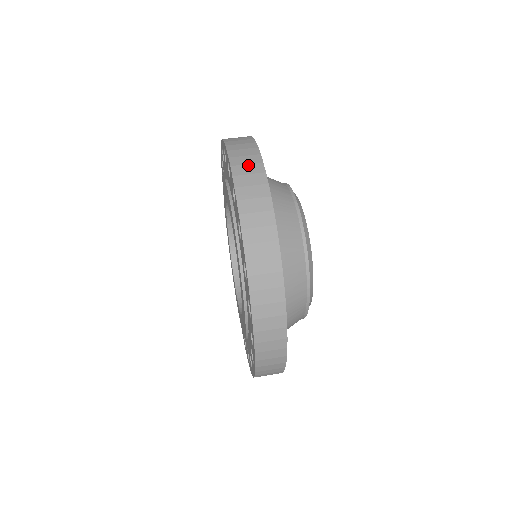
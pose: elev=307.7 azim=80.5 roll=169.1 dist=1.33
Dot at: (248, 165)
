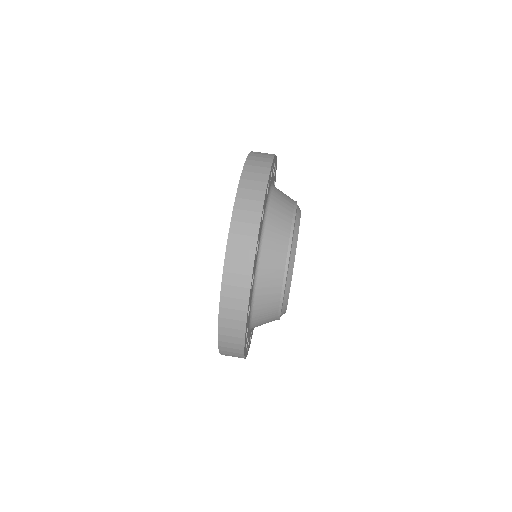
Dot at: (252, 190)
